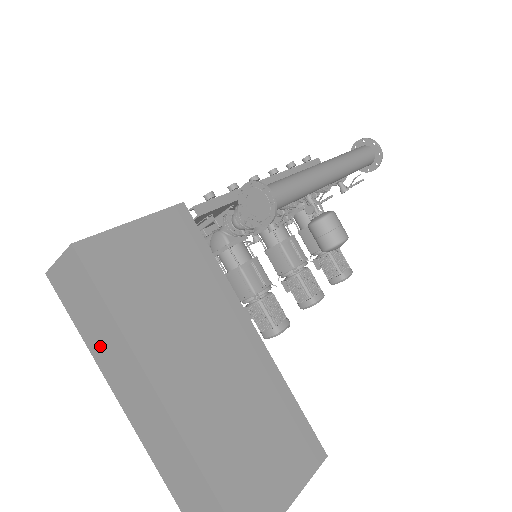
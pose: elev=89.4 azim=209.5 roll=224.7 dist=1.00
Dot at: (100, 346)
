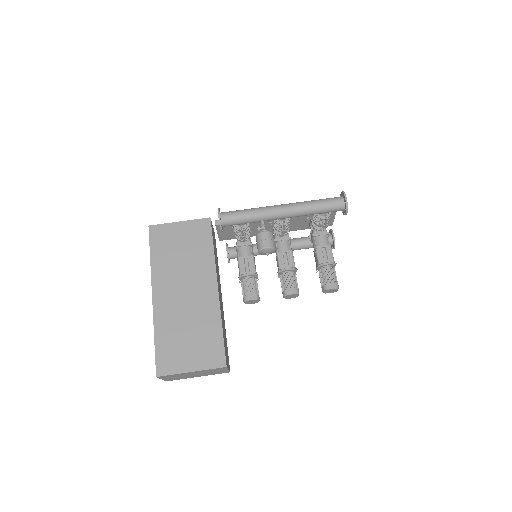
Dot at: occluded
